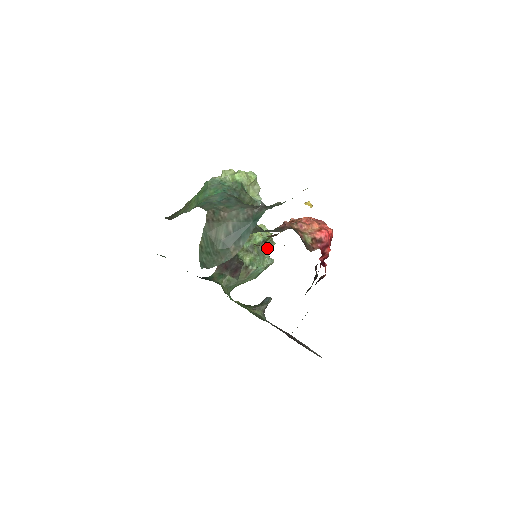
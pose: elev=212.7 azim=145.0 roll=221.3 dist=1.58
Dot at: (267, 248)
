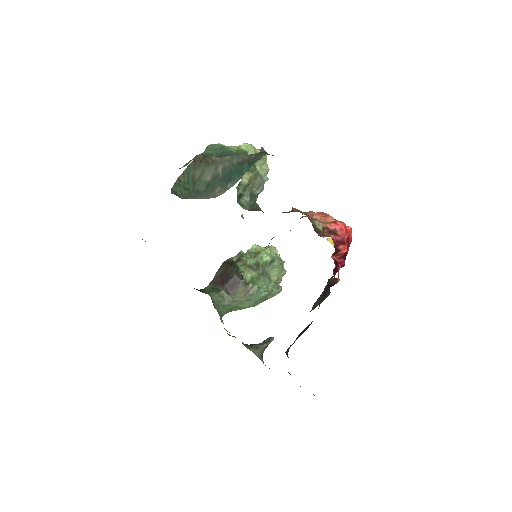
Dot at: (275, 273)
